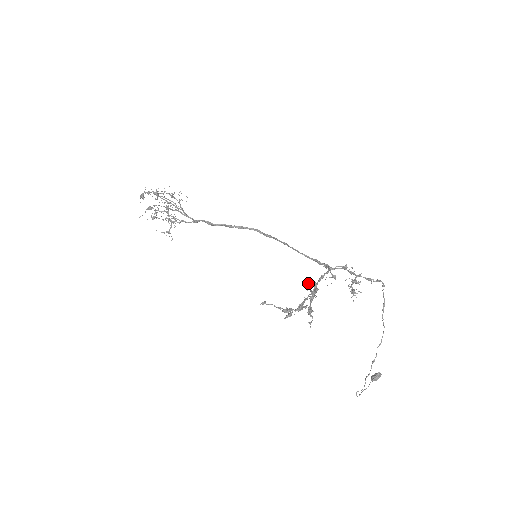
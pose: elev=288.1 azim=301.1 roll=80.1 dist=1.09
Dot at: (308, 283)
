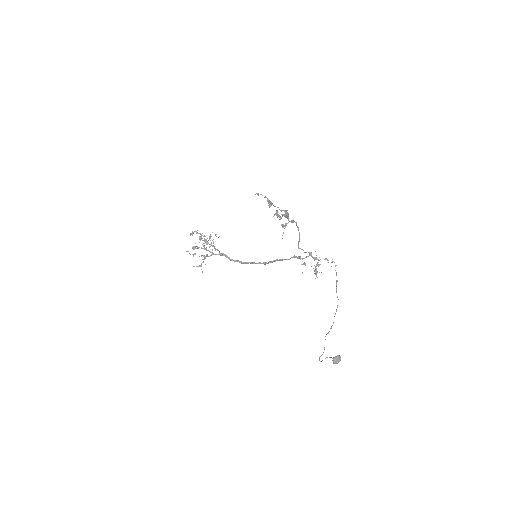
Dot at: (284, 214)
